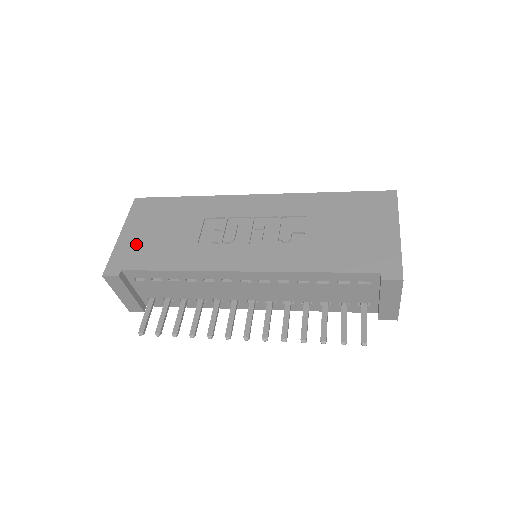
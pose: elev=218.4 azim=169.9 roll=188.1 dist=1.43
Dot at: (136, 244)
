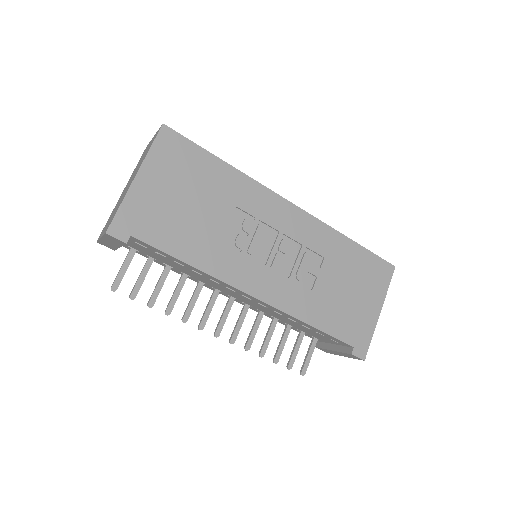
Dot at: (154, 204)
